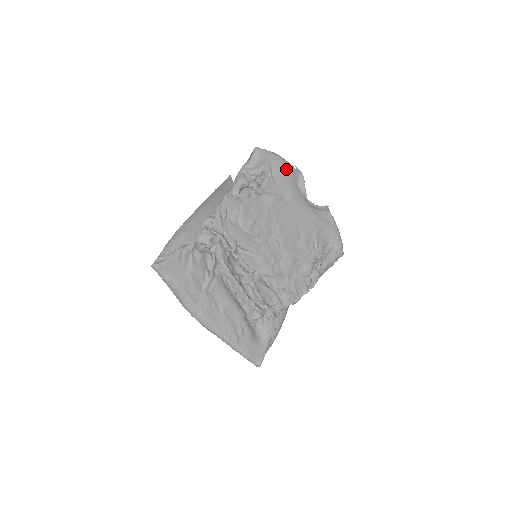
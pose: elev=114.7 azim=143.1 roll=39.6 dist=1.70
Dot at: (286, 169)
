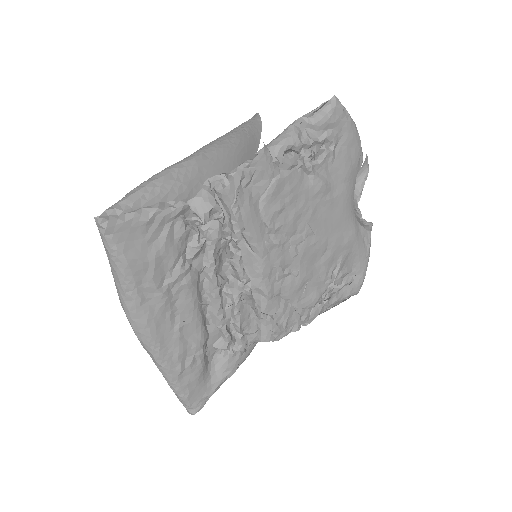
Dot at: (355, 150)
